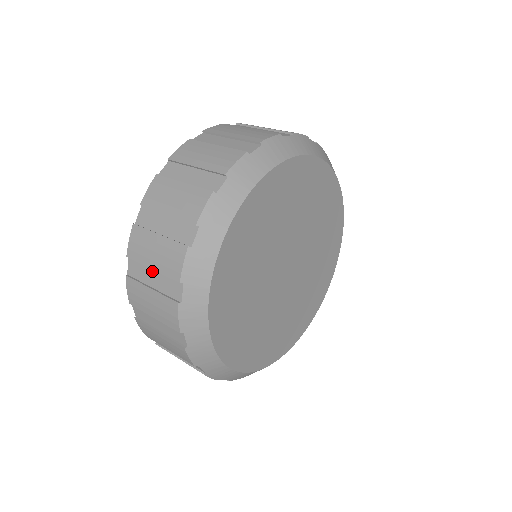
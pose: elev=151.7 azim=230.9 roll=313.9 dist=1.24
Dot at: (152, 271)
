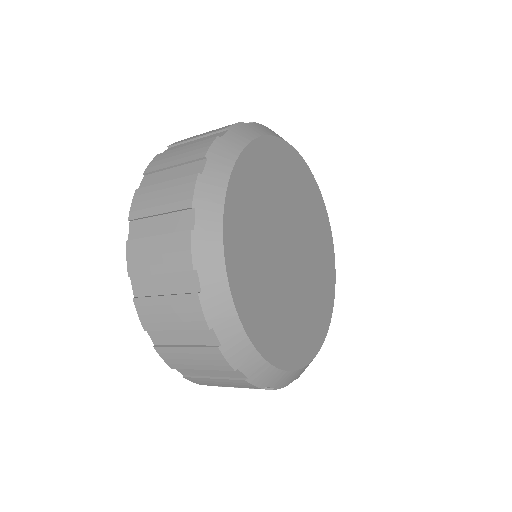
Dot at: (158, 218)
